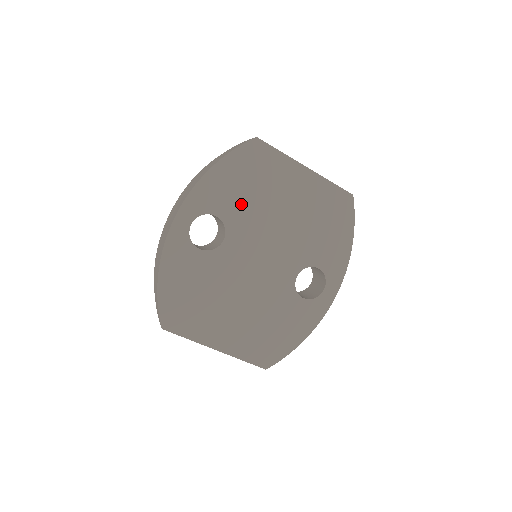
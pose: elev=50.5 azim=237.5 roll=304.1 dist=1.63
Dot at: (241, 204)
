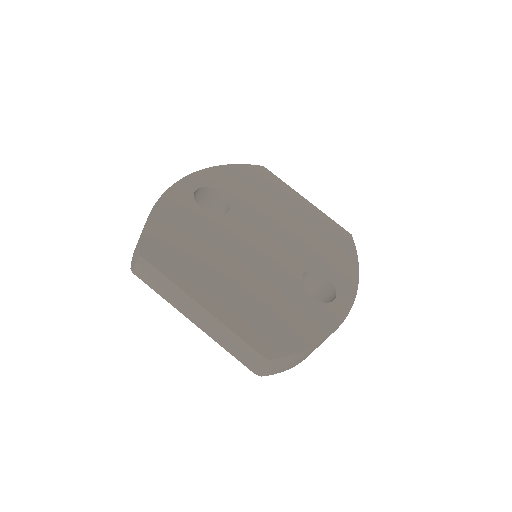
Dot at: (247, 197)
